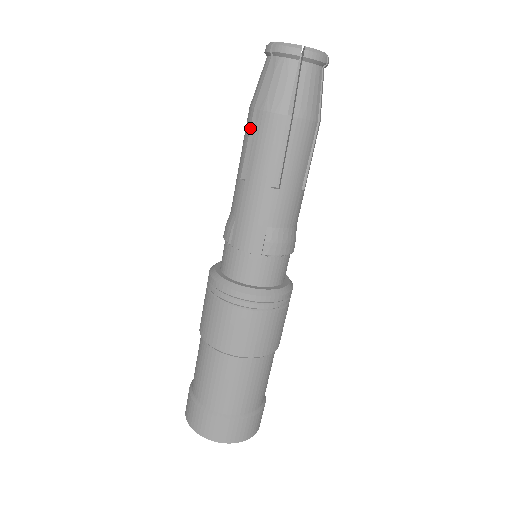
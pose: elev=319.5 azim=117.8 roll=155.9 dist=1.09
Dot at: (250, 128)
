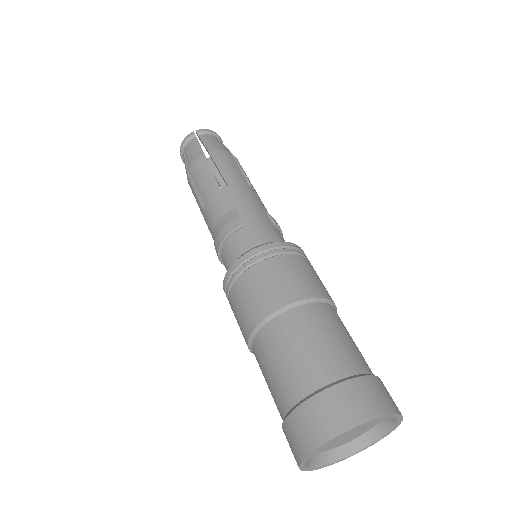
Dot at: (208, 163)
